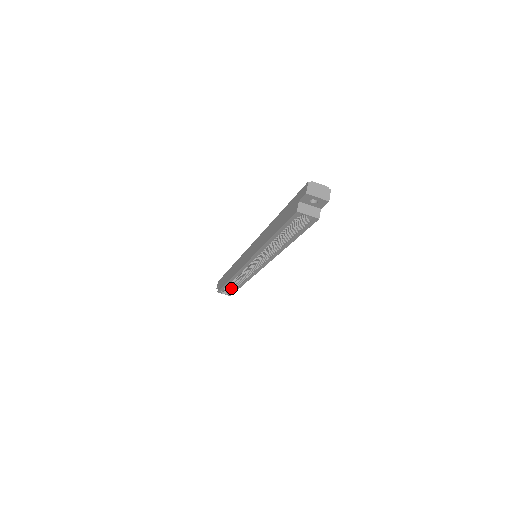
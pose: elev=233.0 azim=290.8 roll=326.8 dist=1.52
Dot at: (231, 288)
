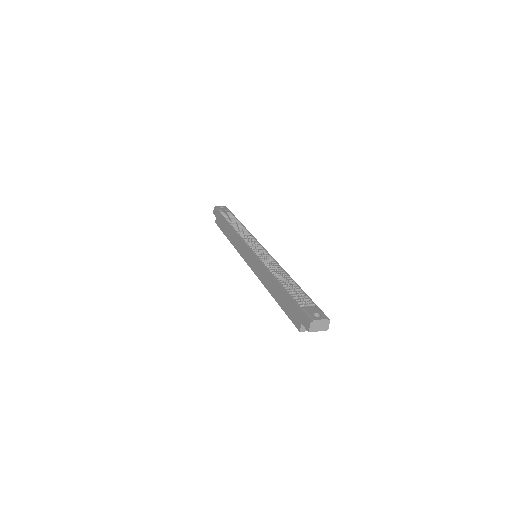
Dot at: occluded
